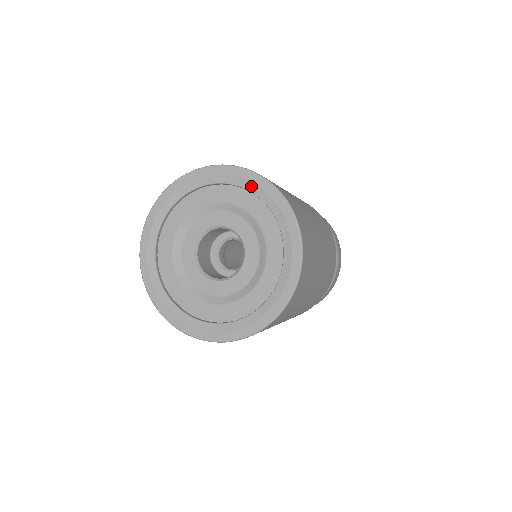
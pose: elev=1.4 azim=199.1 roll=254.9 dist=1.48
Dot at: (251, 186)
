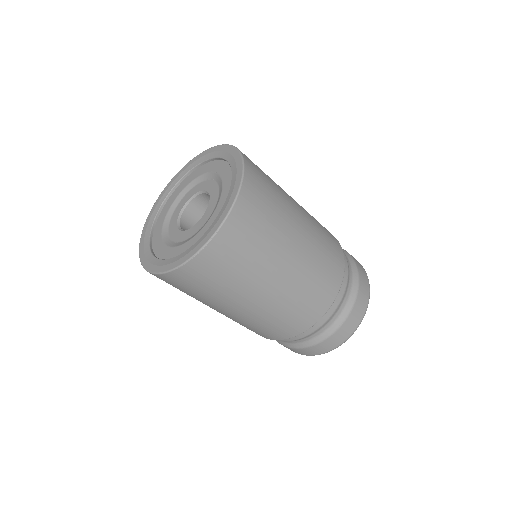
Dot at: (207, 156)
